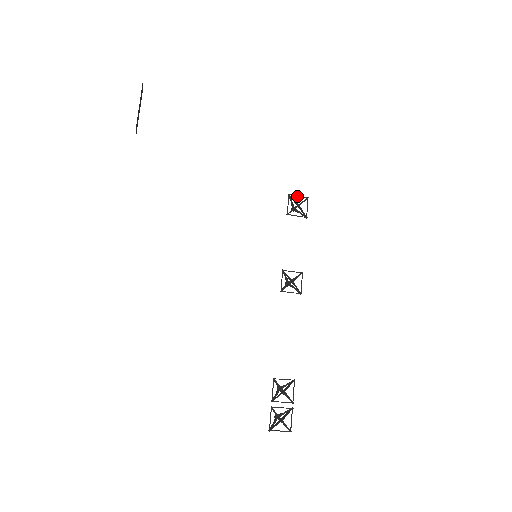
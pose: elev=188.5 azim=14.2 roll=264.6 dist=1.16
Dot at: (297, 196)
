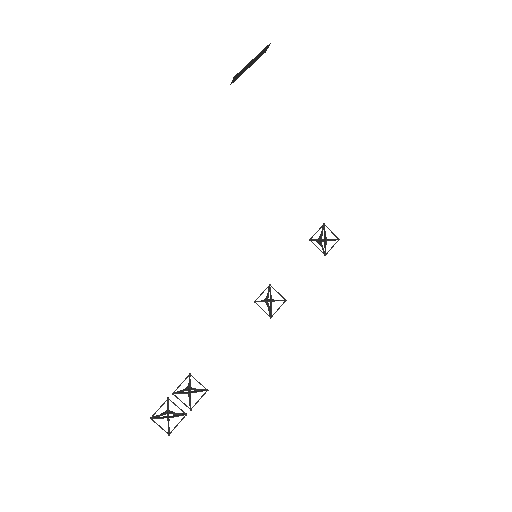
Dot at: occluded
